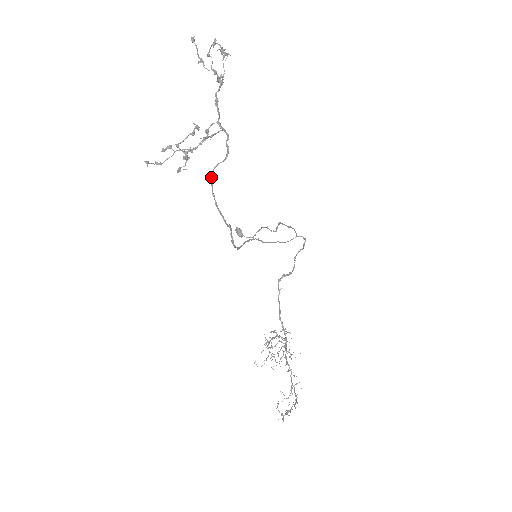
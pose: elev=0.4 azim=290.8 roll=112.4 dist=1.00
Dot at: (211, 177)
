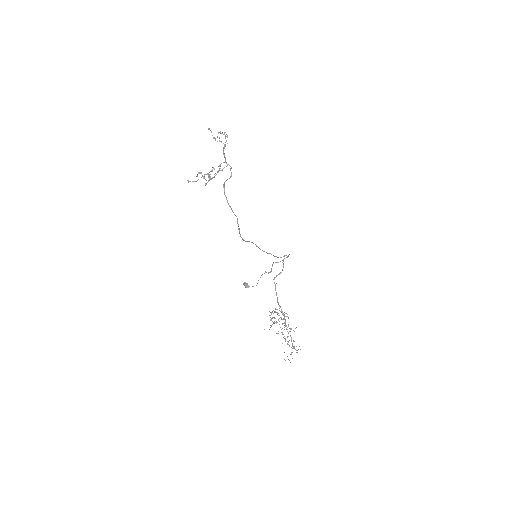
Dot at: (223, 186)
